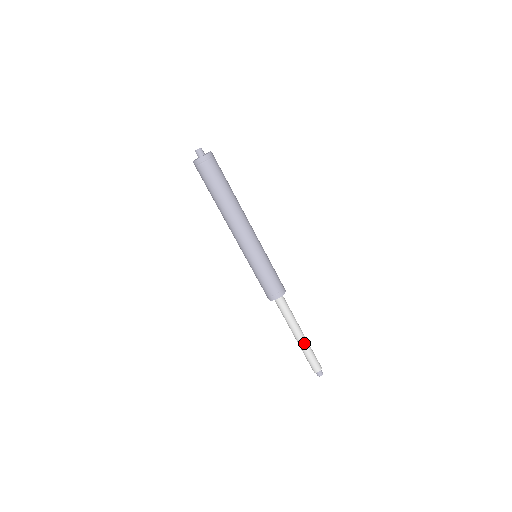
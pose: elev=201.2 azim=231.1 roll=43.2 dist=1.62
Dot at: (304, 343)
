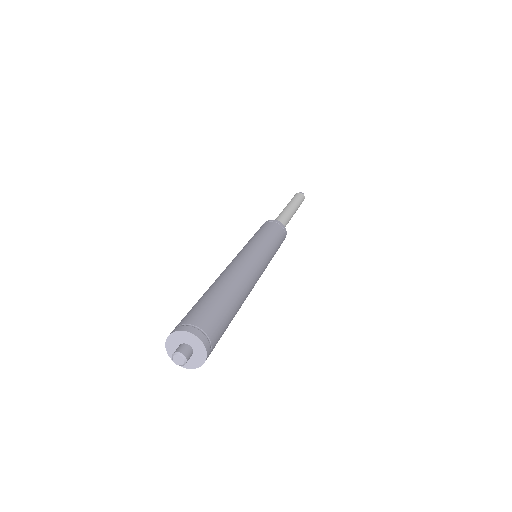
Dot at: occluded
